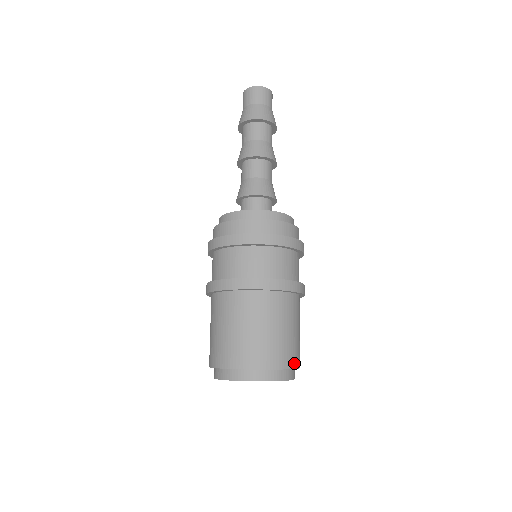
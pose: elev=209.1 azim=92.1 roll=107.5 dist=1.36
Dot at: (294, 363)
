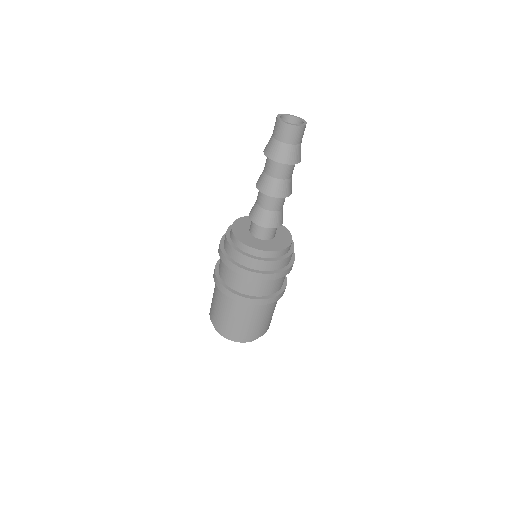
Dot at: (268, 328)
